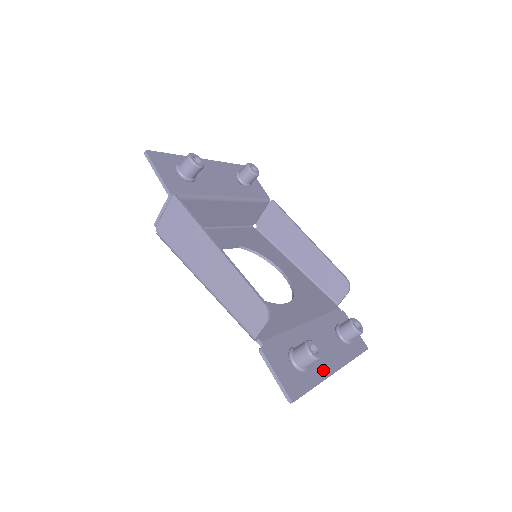
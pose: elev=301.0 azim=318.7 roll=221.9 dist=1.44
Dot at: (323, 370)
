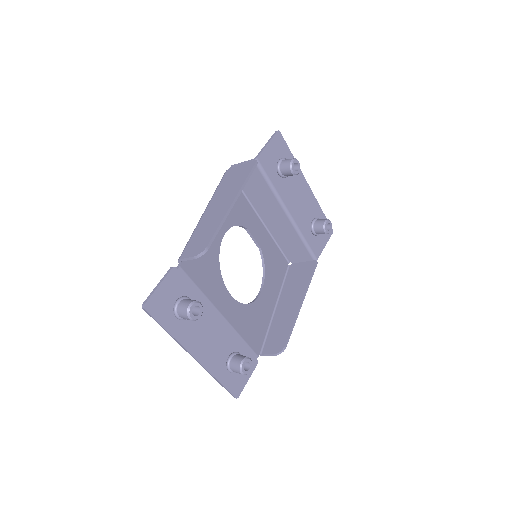
Dot at: (188, 340)
